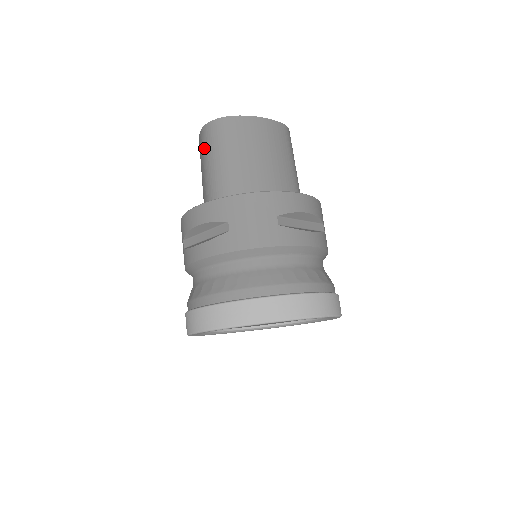
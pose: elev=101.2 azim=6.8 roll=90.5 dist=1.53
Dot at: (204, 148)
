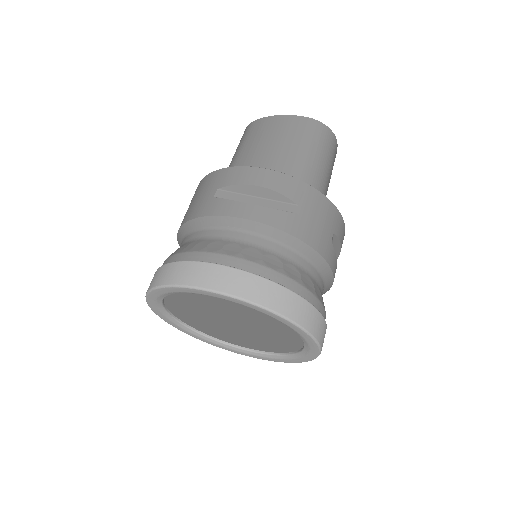
Dot at: occluded
